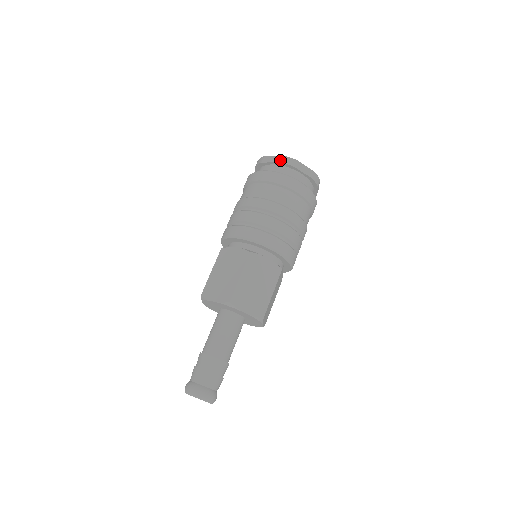
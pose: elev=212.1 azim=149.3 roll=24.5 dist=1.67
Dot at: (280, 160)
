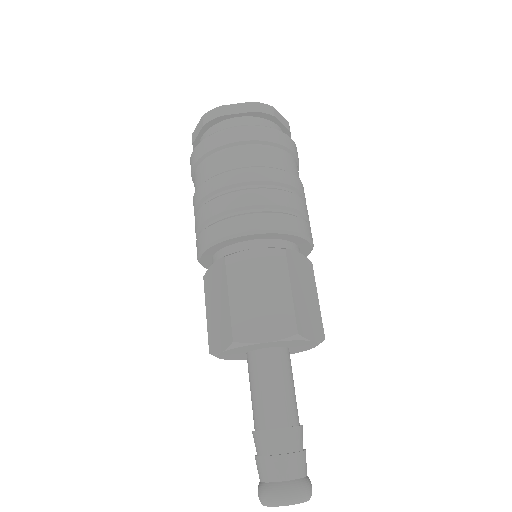
Dot at: (255, 108)
